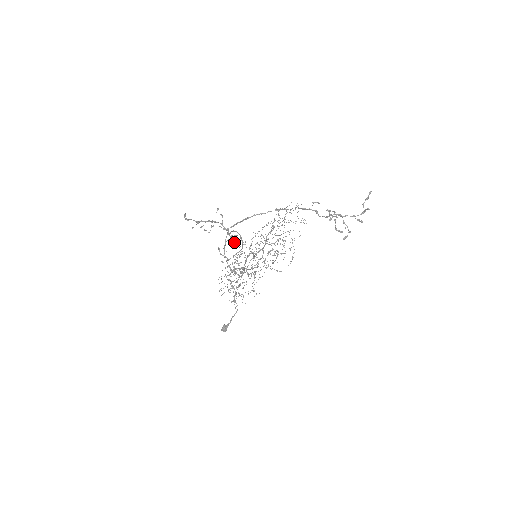
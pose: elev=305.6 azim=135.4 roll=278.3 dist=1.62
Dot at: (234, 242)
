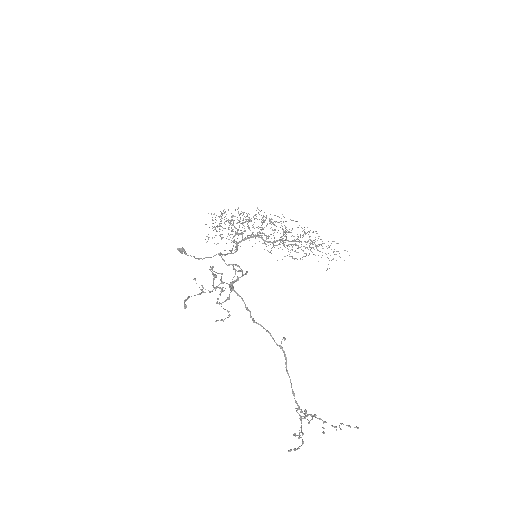
Dot at: occluded
